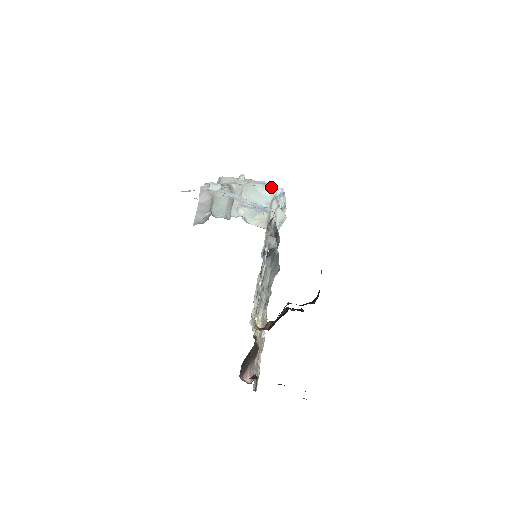
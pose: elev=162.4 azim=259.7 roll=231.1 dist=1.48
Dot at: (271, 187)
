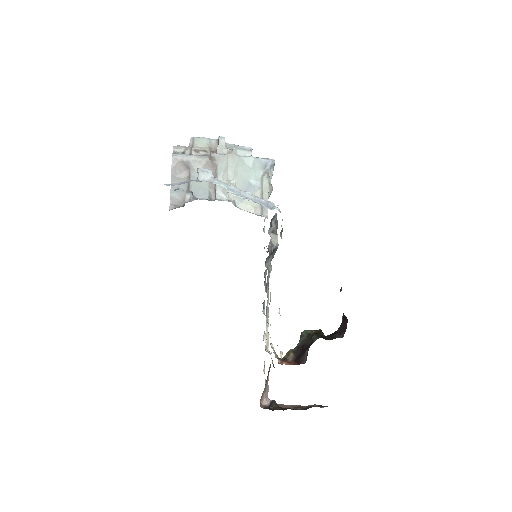
Dot at: (261, 158)
